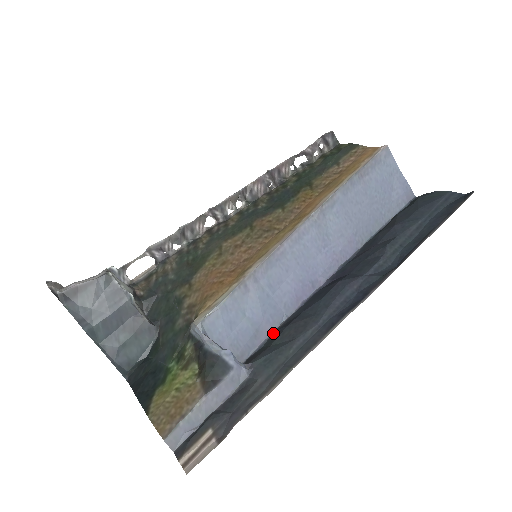
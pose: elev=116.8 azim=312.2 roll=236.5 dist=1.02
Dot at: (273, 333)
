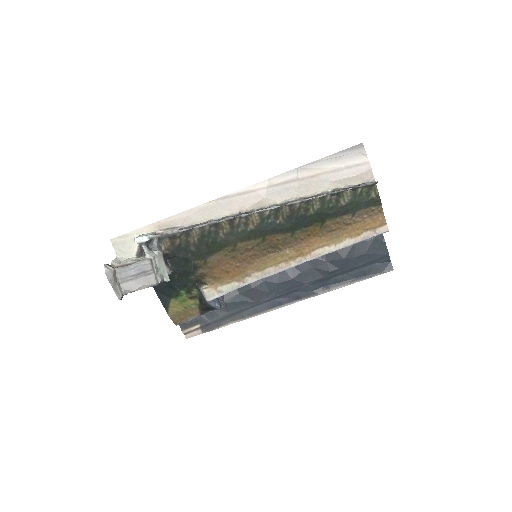
Dot at: occluded
